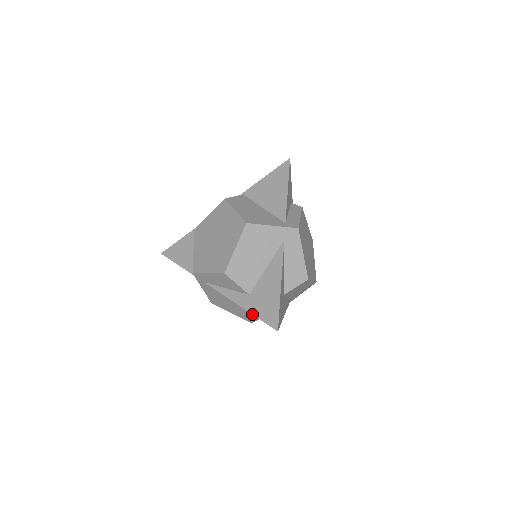
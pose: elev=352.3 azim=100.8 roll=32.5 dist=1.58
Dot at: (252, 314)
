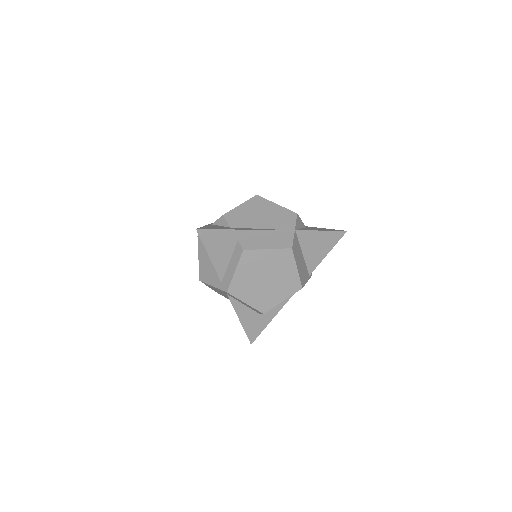
Dot at: occluded
